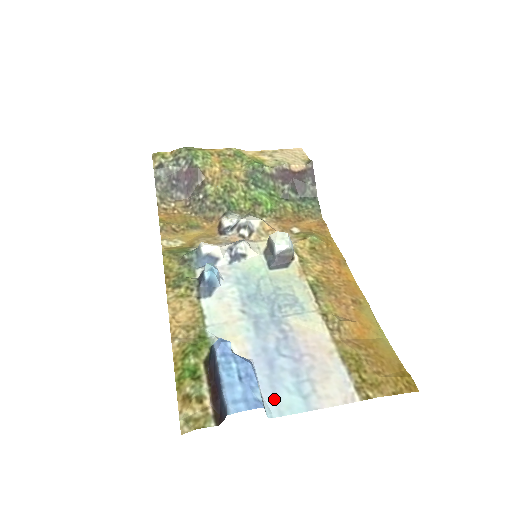
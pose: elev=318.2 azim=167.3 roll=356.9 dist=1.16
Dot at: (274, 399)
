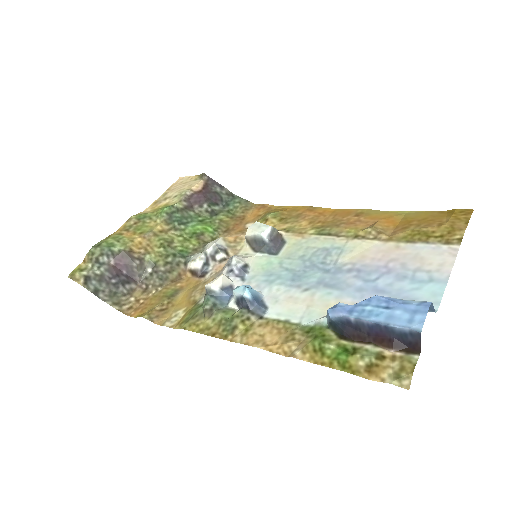
Dot at: occluded
